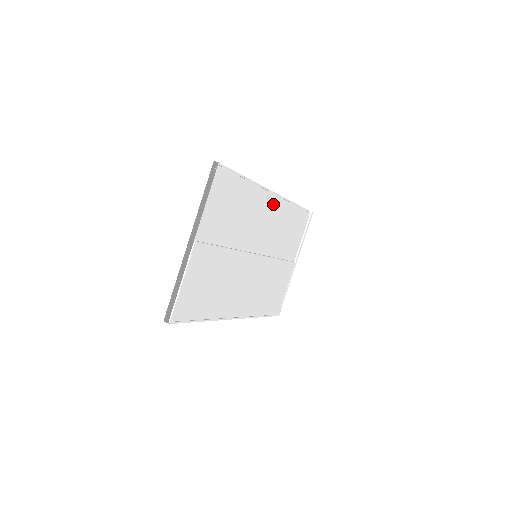
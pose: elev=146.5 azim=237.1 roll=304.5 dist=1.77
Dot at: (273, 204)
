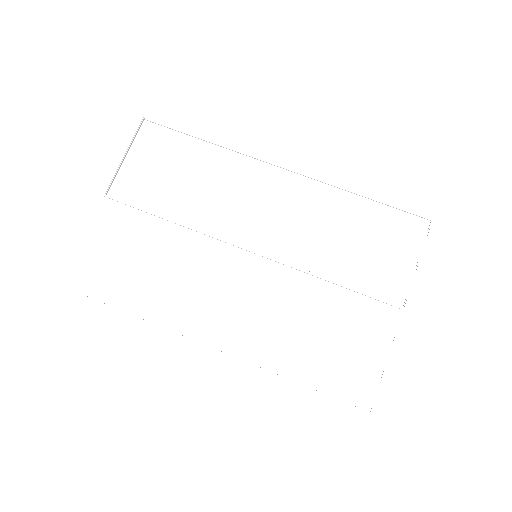
Dot at: (291, 185)
